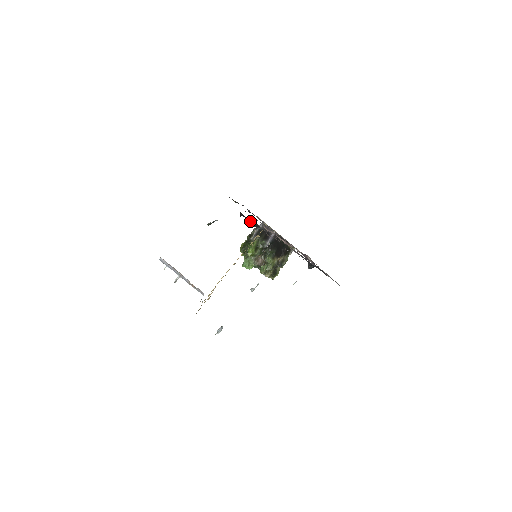
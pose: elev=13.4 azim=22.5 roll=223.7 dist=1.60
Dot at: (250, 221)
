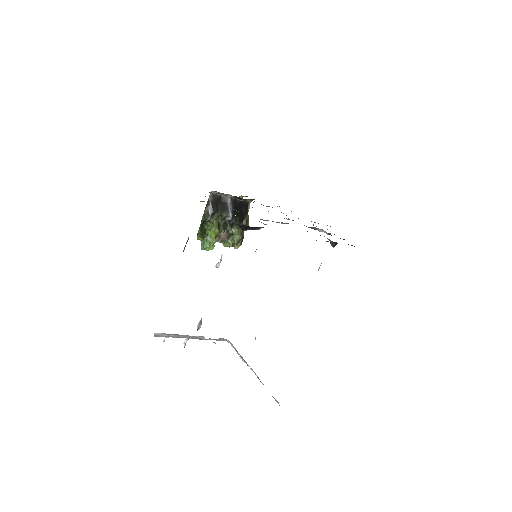
Dot at: (247, 227)
